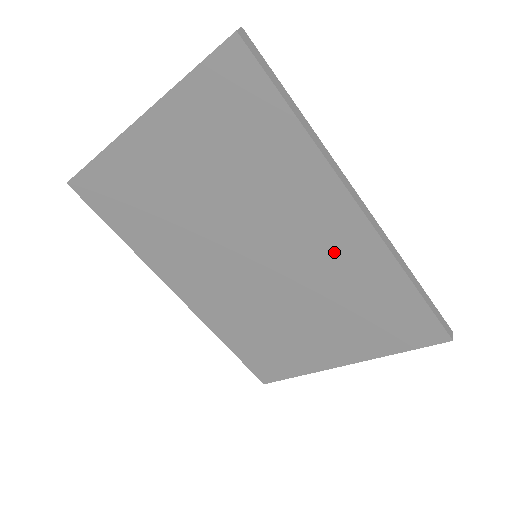
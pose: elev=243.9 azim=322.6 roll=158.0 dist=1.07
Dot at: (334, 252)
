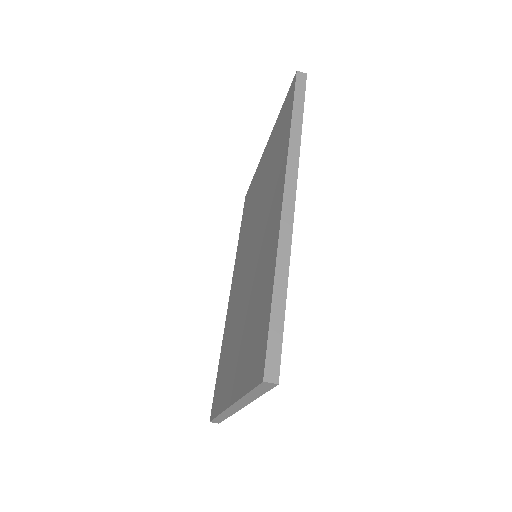
Dot at: (267, 243)
